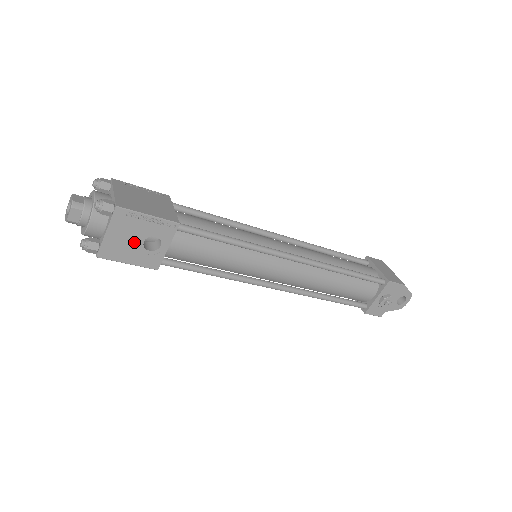
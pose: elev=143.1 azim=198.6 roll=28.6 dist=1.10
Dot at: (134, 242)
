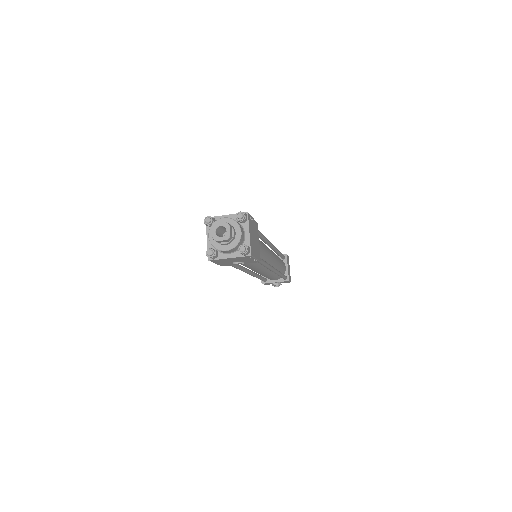
Dot at: (233, 261)
